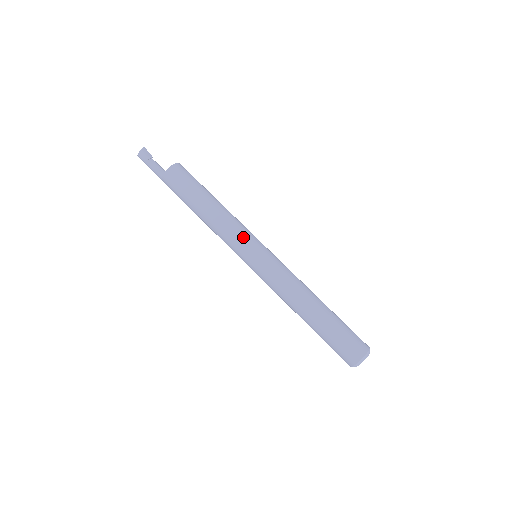
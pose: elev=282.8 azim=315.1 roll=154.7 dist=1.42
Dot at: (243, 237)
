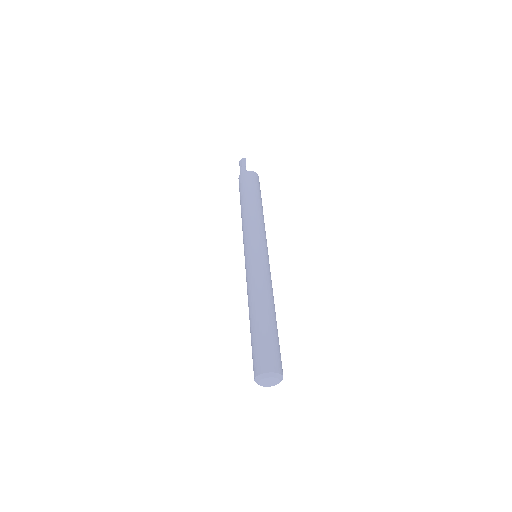
Dot at: (252, 234)
